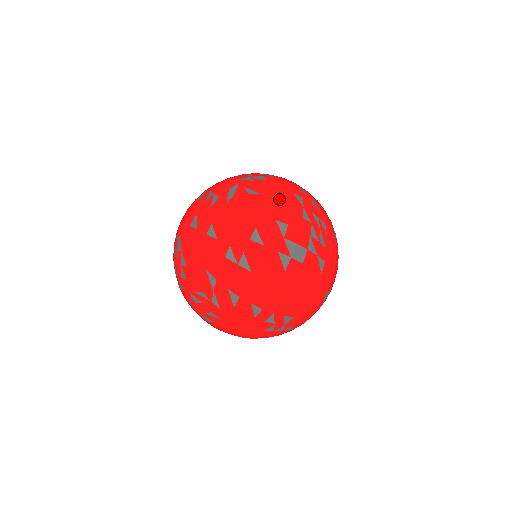
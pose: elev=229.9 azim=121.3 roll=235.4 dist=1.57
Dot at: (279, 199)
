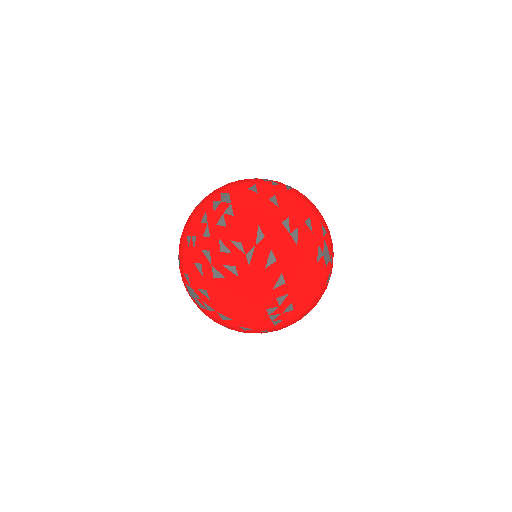
Dot at: (320, 213)
